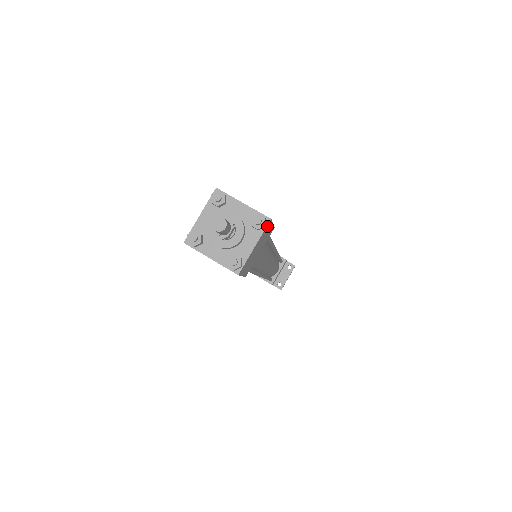
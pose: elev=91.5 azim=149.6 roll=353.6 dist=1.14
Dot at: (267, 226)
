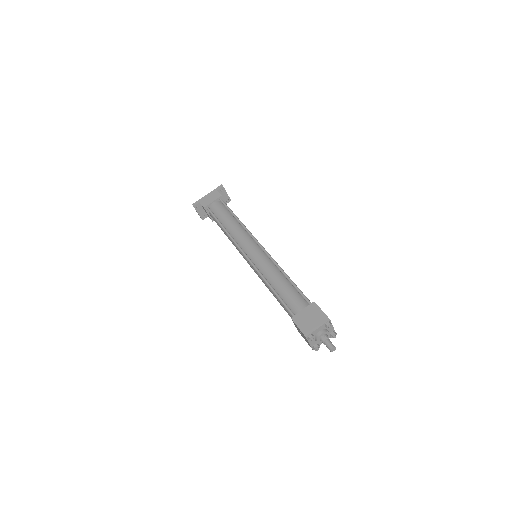
Dot at: (329, 320)
